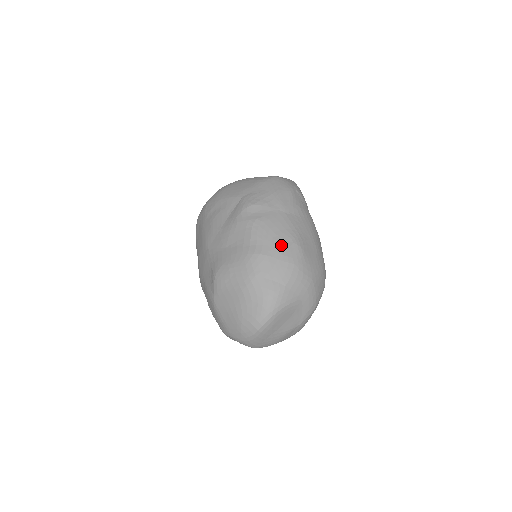
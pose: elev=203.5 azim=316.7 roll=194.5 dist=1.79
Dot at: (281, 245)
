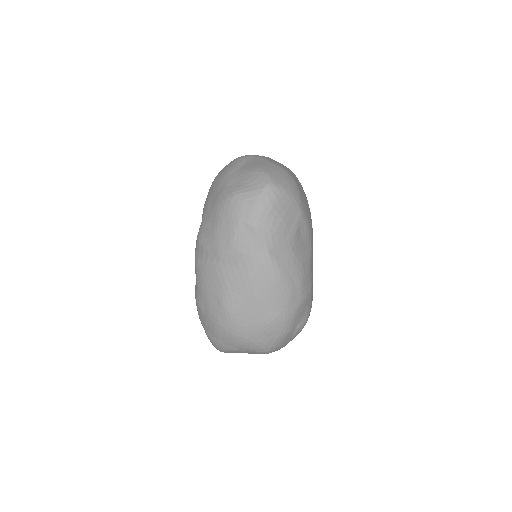
Dot at: (210, 303)
